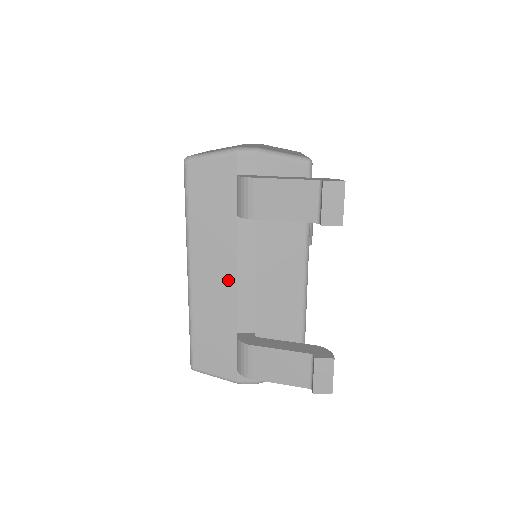
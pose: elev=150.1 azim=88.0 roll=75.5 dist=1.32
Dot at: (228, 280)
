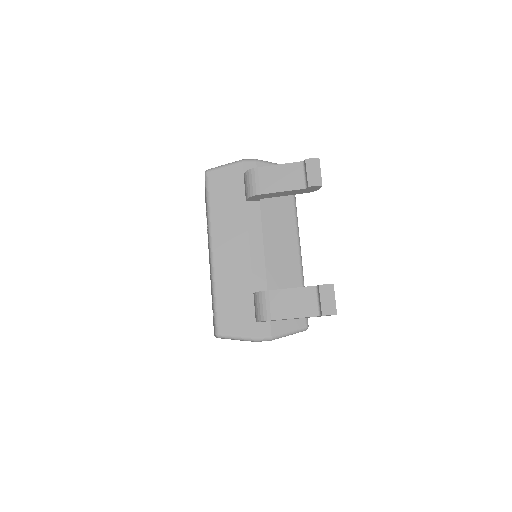
Dot at: (243, 251)
